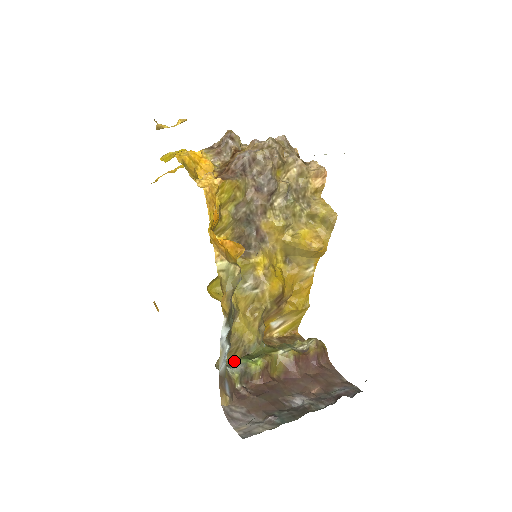
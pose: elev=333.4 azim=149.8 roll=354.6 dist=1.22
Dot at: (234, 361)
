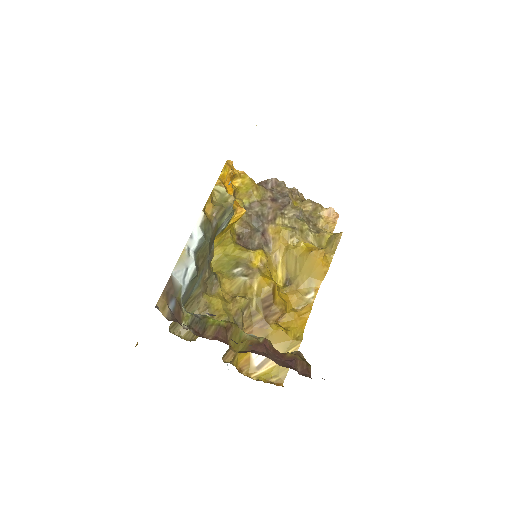
Dot at: (192, 340)
